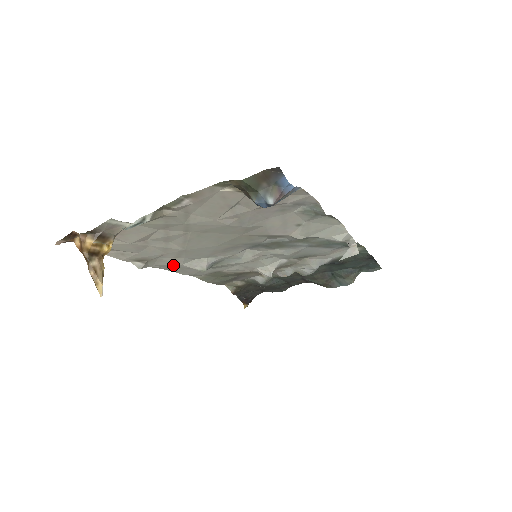
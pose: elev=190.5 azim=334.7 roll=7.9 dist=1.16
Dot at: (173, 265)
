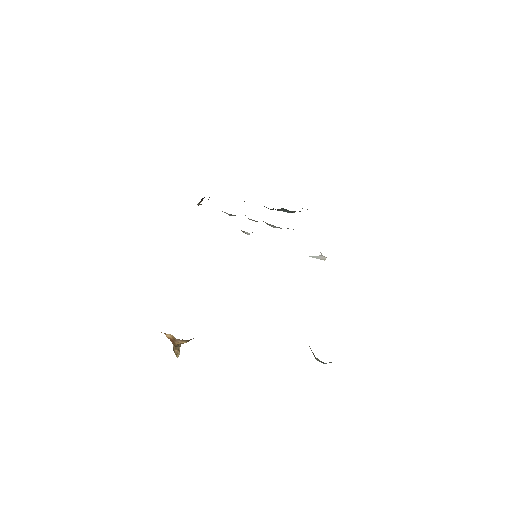
Dot at: occluded
